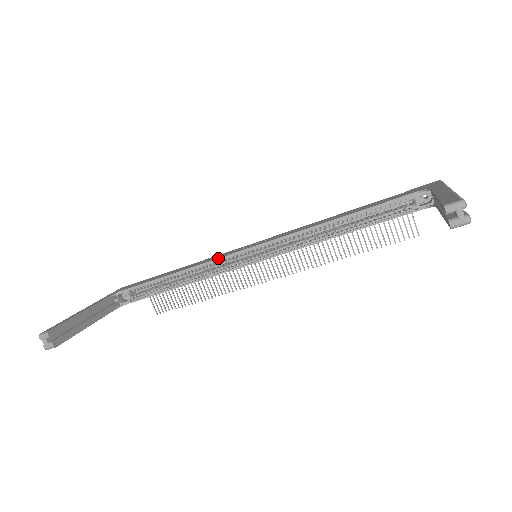
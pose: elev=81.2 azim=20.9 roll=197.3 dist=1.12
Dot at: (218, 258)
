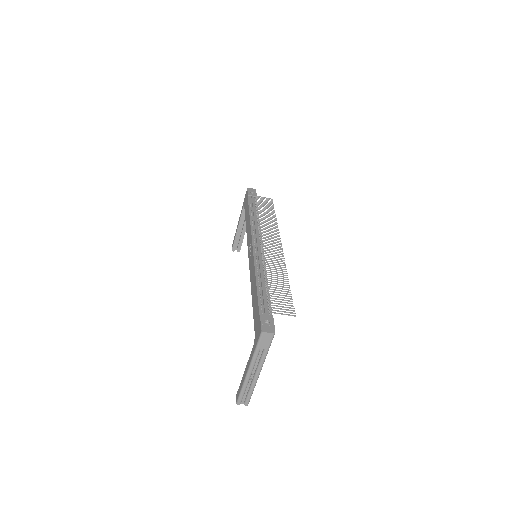
Dot at: (247, 244)
